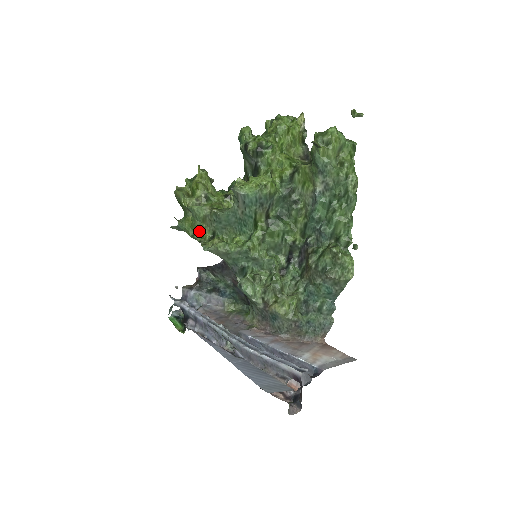
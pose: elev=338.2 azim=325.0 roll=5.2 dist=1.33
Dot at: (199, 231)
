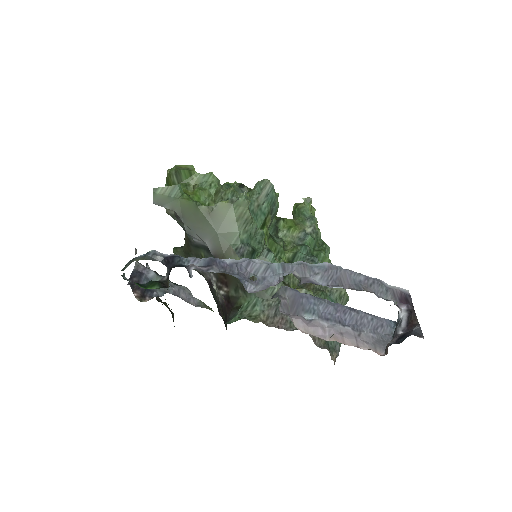
Dot at: (205, 201)
